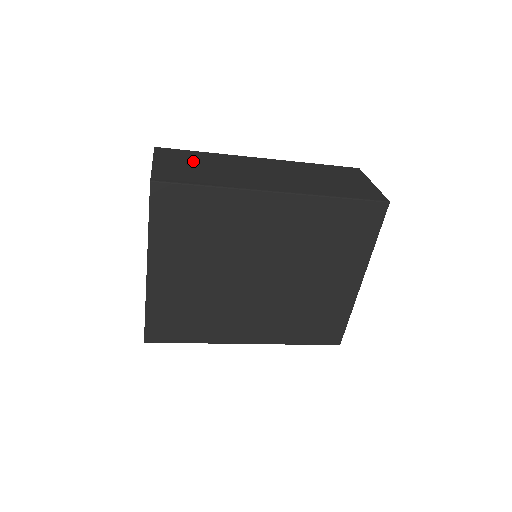
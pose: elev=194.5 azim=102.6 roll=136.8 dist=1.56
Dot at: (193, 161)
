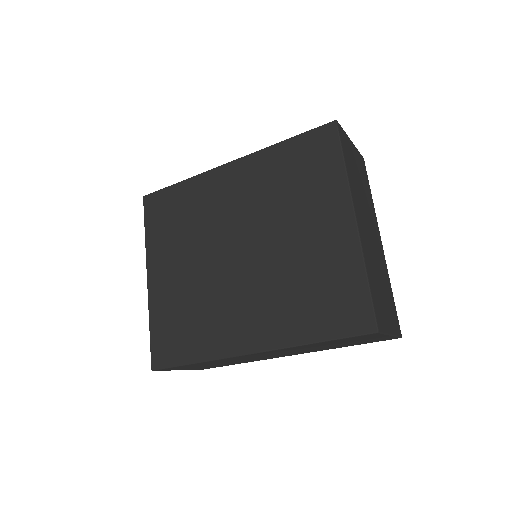
Dot at: occluded
